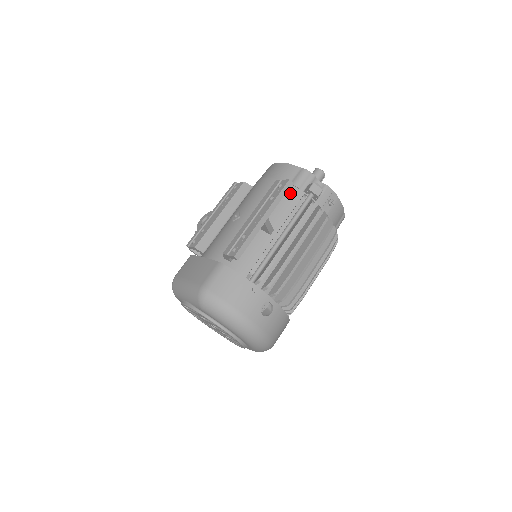
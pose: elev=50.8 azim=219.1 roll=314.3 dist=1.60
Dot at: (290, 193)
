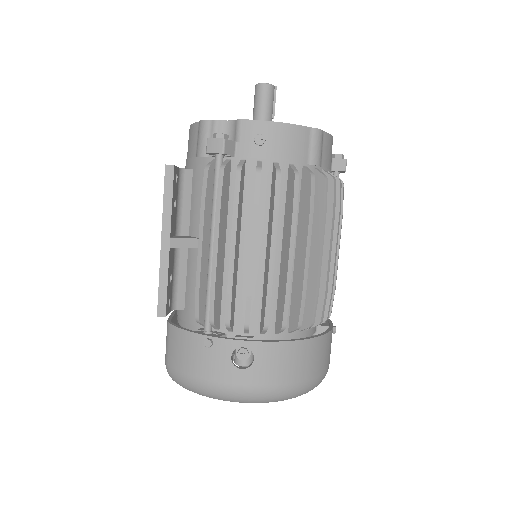
Dot at: (199, 171)
